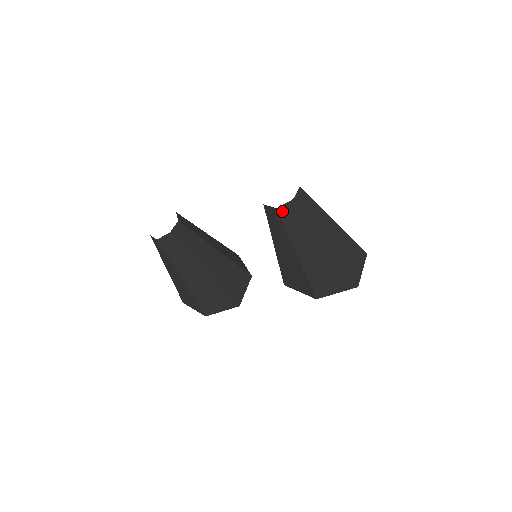
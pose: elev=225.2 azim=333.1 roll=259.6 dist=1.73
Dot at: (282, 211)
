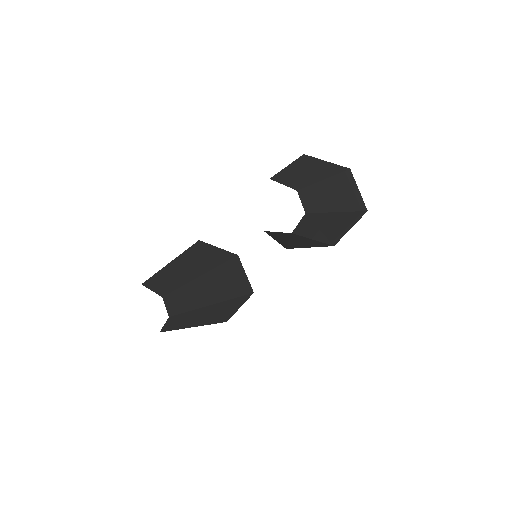
Dot at: (297, 230)
